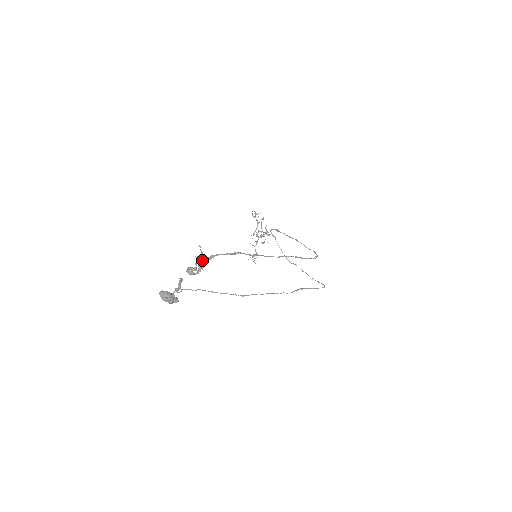
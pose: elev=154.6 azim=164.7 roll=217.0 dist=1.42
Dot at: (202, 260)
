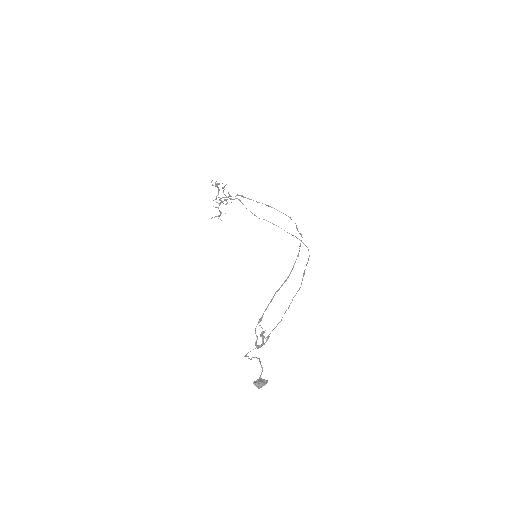
Dot at: (267, 337)
